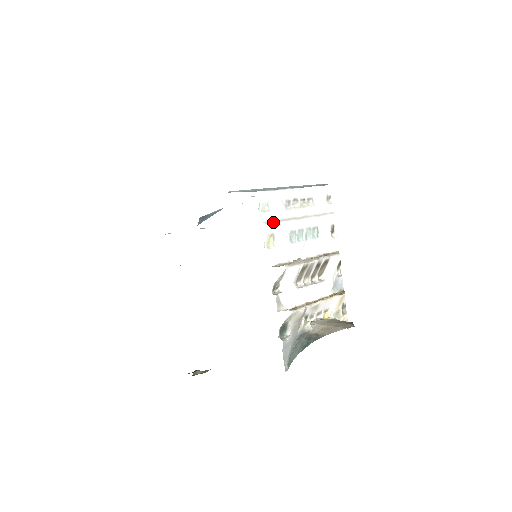
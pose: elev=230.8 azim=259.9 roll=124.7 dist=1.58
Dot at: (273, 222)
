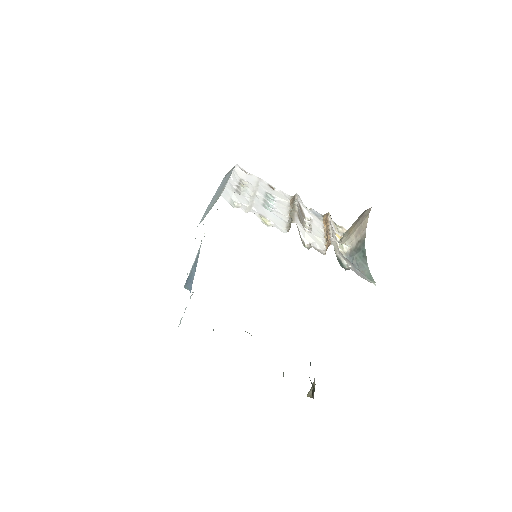
Dot at: (250, 208)
